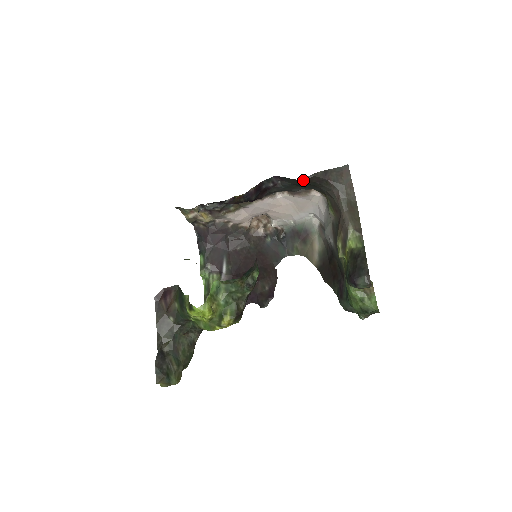
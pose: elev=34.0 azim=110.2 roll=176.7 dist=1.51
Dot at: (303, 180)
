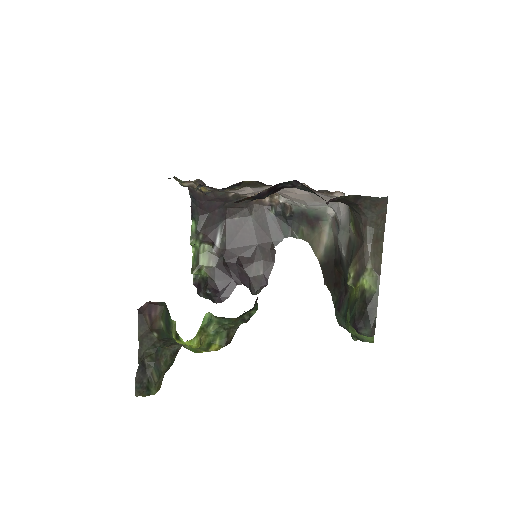
Dot at: (329, 201)
